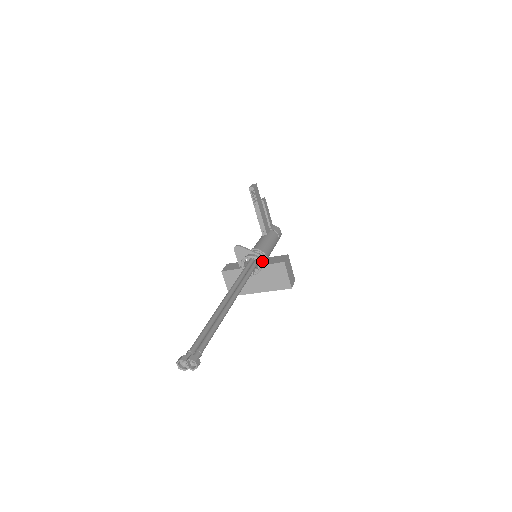
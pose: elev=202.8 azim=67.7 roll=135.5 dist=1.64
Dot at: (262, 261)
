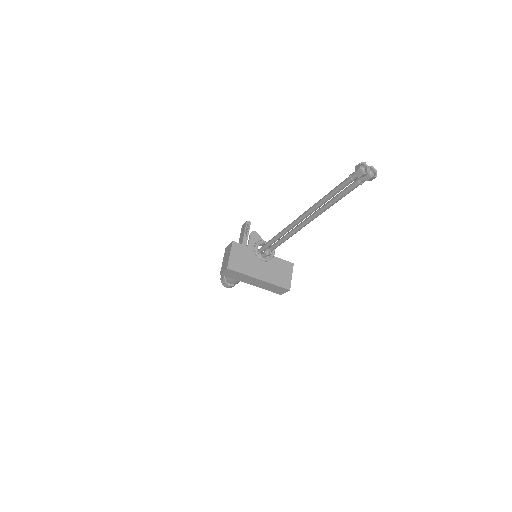
Dot at: occluded
